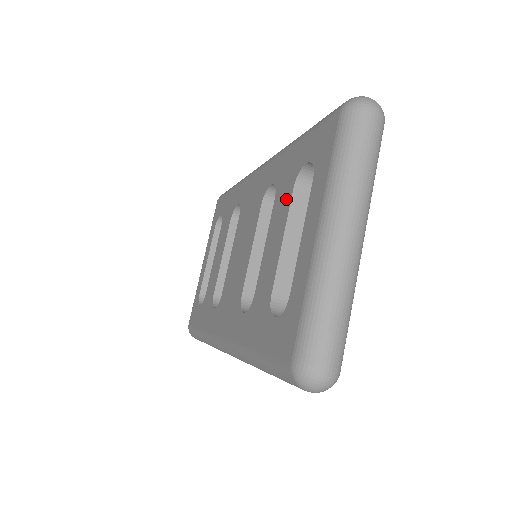
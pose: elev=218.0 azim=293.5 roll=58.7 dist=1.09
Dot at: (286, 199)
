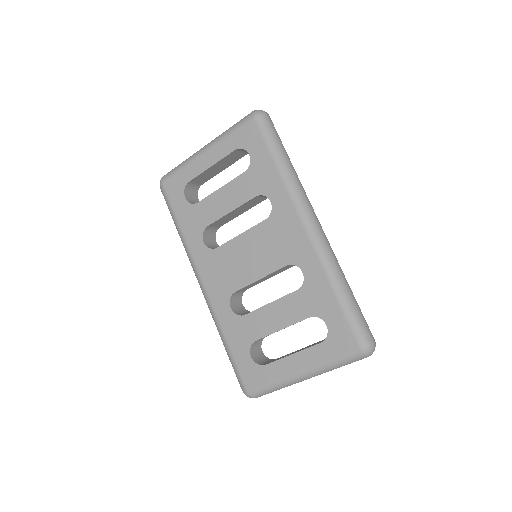
Dot at: (302, 312)
